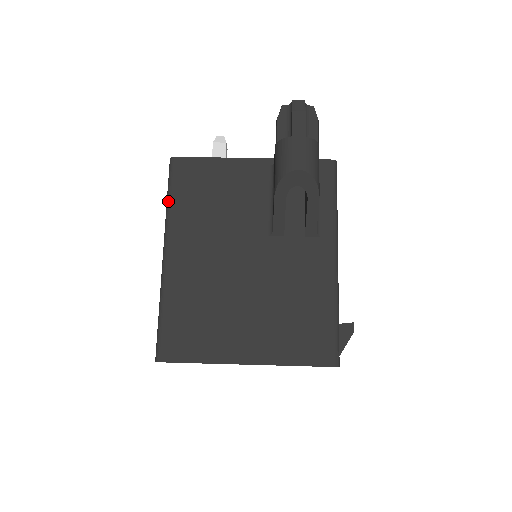
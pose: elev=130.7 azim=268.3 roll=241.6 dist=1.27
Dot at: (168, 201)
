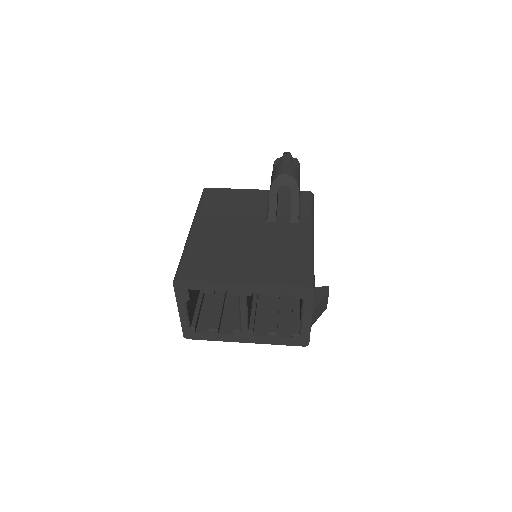
Dot at: (198, 206)
